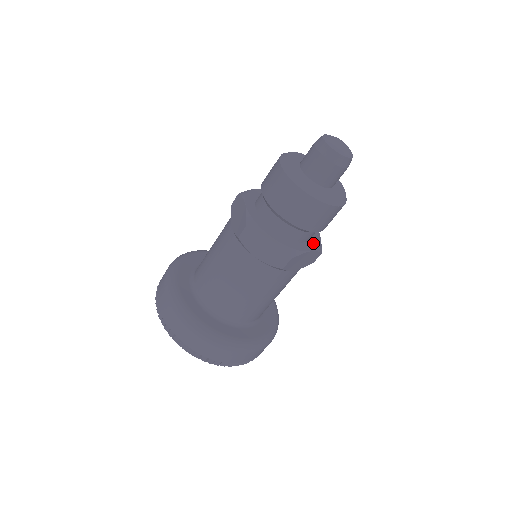
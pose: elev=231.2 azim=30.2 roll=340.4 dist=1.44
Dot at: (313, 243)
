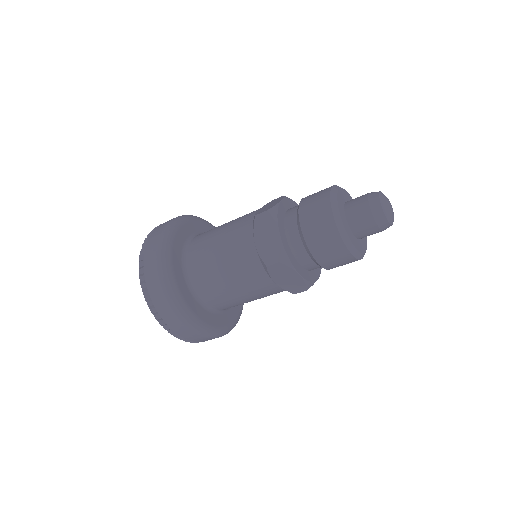
Dot at: occluded
